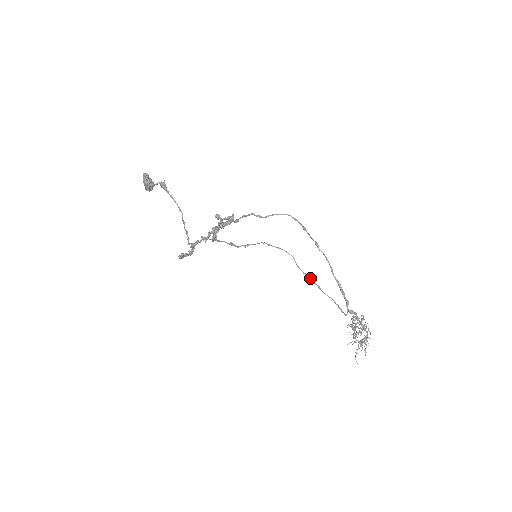
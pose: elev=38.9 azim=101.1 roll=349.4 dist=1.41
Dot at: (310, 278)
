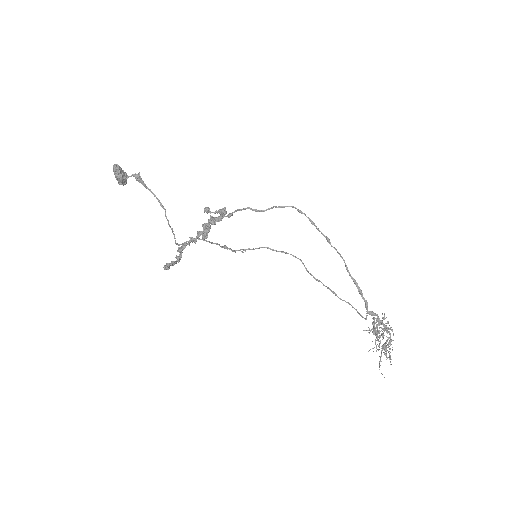
Dot at: (323, 284)
